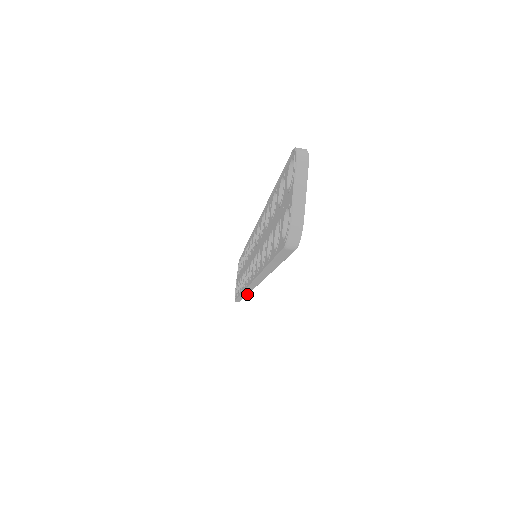
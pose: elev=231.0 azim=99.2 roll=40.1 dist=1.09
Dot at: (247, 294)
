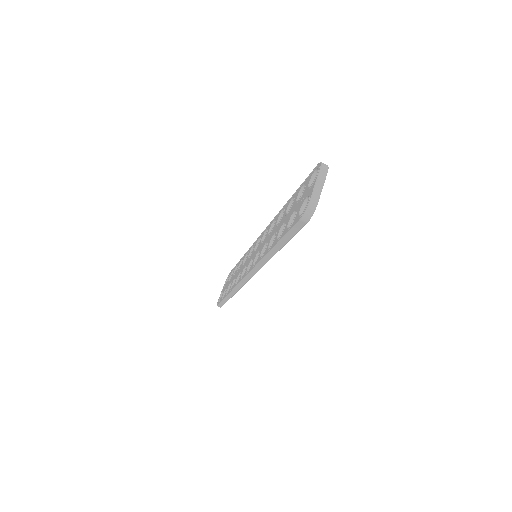
Dot at: (236, 292)
